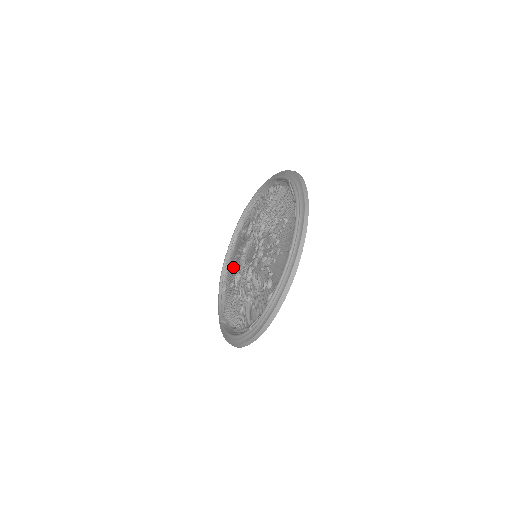
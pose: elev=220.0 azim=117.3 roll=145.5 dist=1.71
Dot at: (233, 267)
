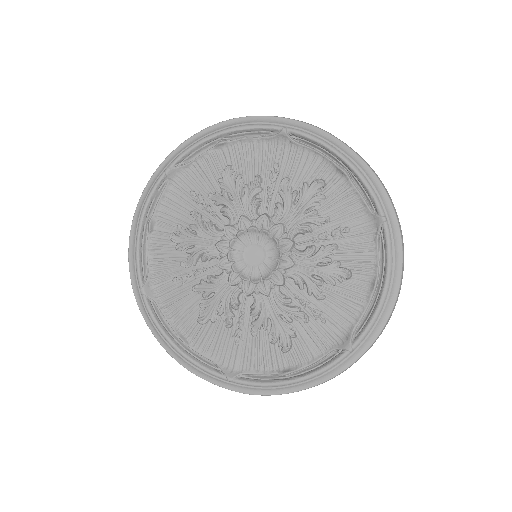
Dot at: (183, 208)
